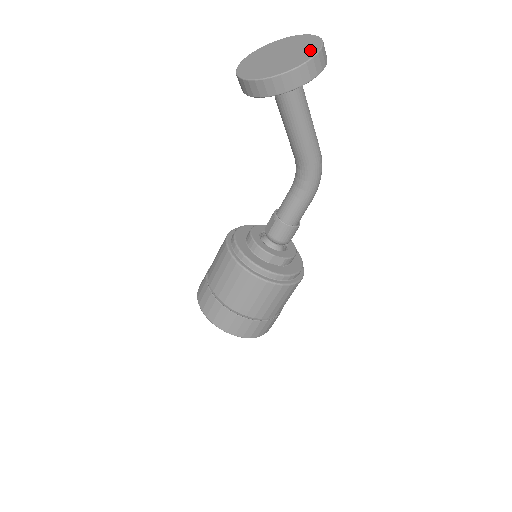
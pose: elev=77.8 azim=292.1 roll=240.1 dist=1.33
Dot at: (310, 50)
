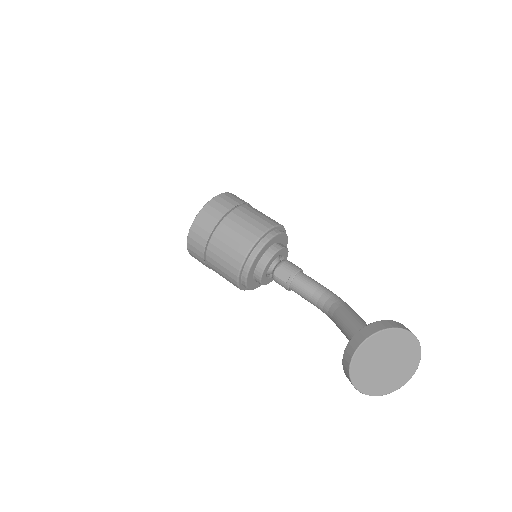
Dot at: (395, 385)
